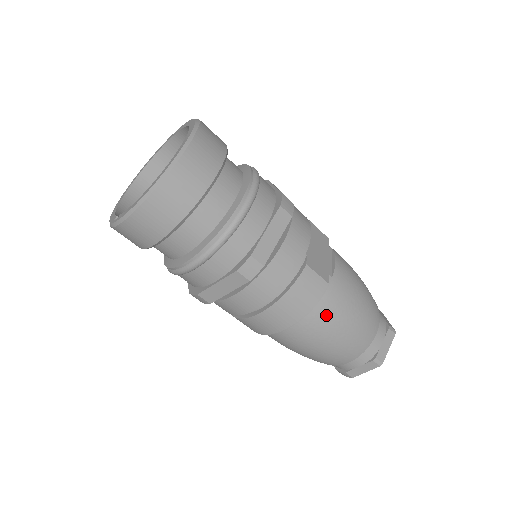
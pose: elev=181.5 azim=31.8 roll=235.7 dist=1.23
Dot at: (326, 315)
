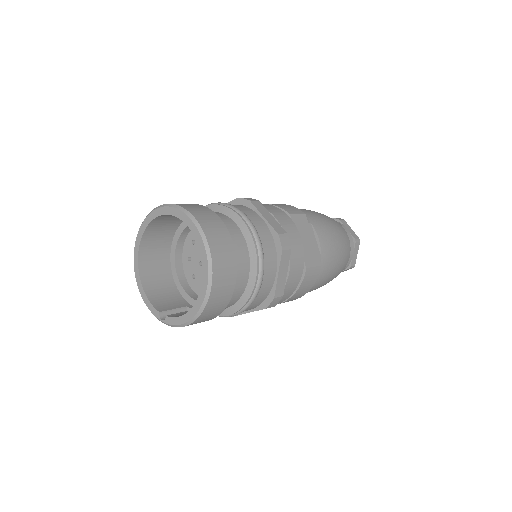
Dot at: (321, 279)
